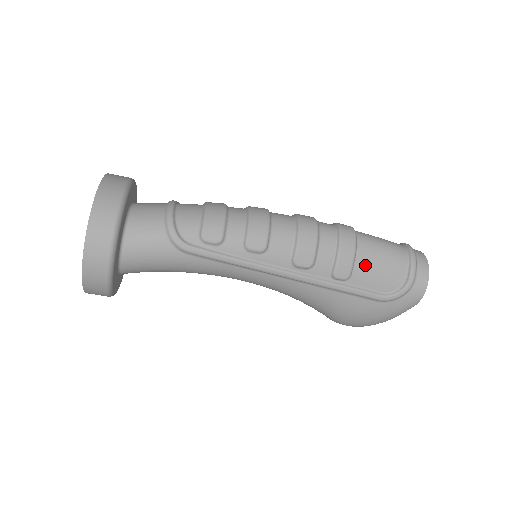
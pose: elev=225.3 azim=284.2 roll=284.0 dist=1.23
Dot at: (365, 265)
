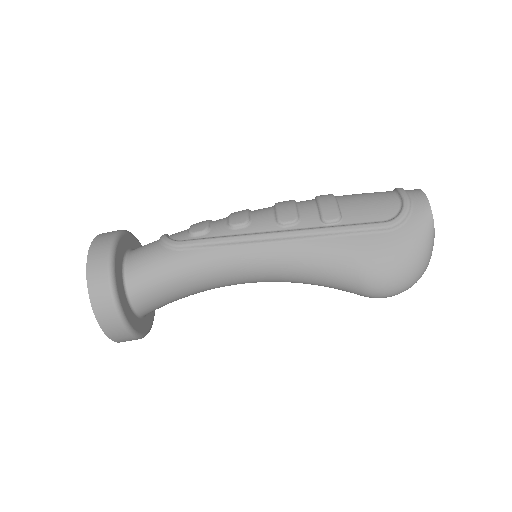
Dot at: (352, 205)
